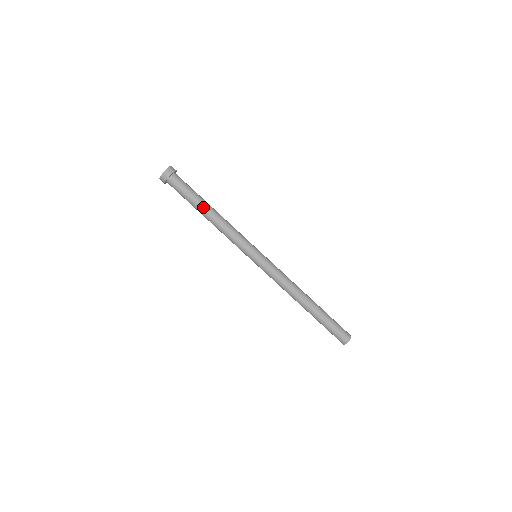
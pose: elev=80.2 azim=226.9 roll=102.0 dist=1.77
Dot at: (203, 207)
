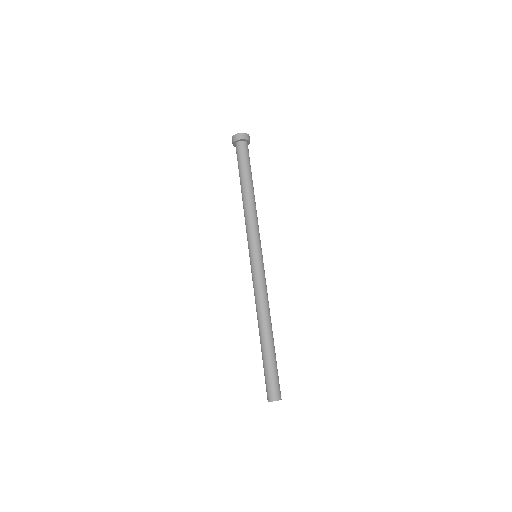
Dot at: (250, 182)
